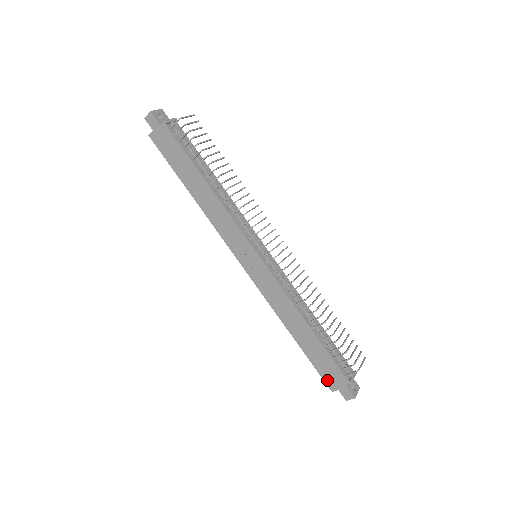
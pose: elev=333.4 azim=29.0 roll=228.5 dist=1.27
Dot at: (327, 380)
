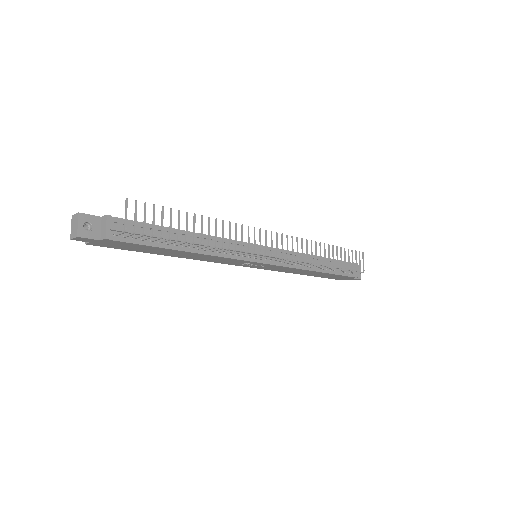
Dot at: (336, 279)
